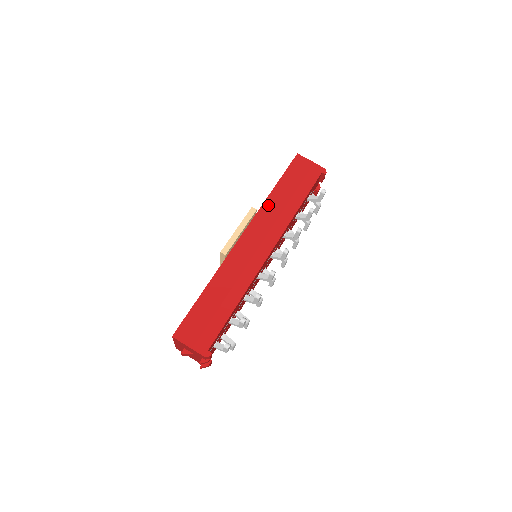
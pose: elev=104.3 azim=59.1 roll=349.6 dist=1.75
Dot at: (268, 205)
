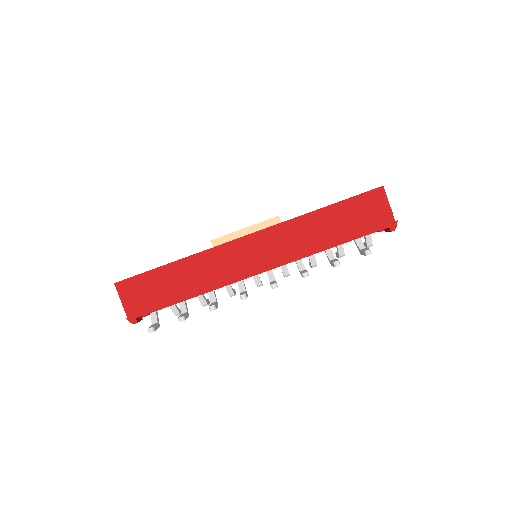
Dot at: (300, 222)
